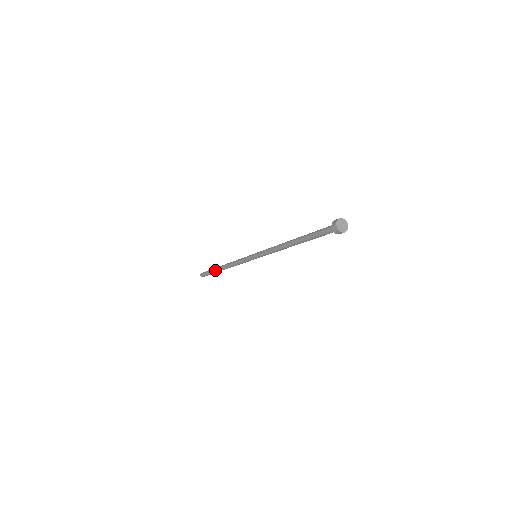
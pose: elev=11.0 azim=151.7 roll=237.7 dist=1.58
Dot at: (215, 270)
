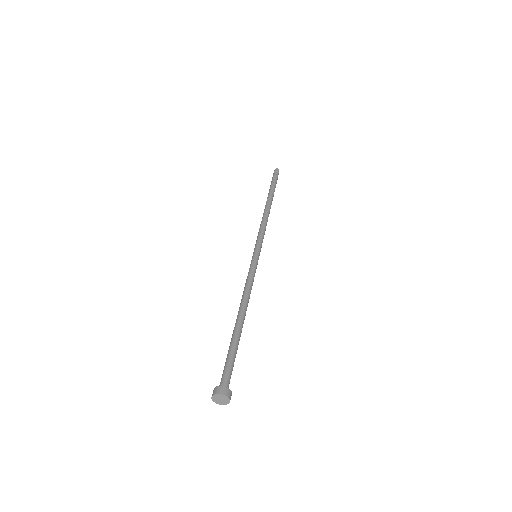
Dot at: occluded
